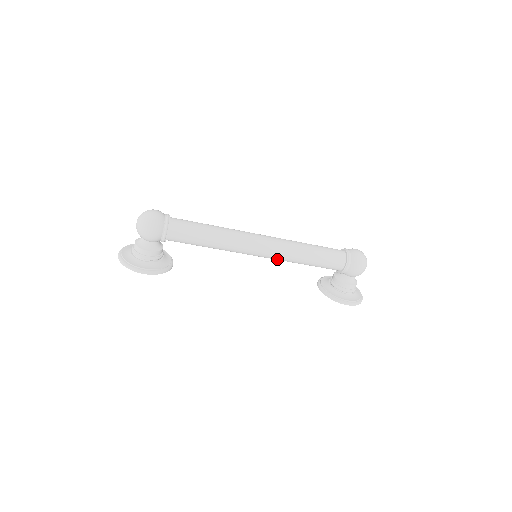
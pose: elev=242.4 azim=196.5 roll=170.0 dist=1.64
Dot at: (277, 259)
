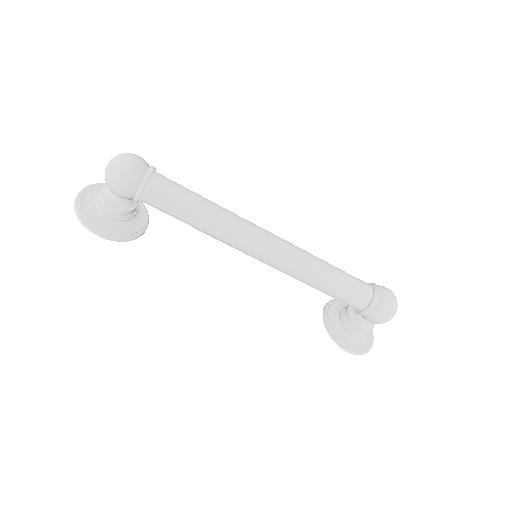
Dot at: (281, 271)
